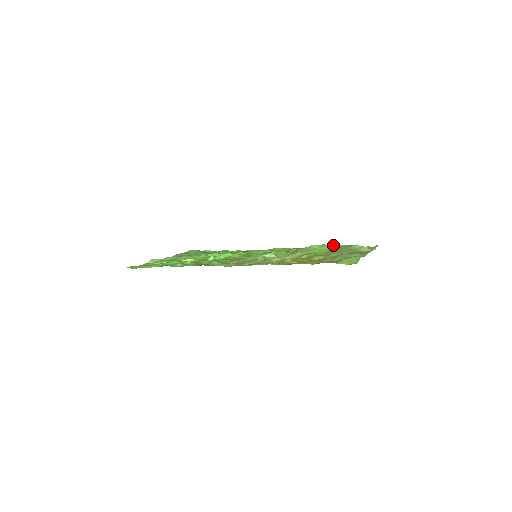
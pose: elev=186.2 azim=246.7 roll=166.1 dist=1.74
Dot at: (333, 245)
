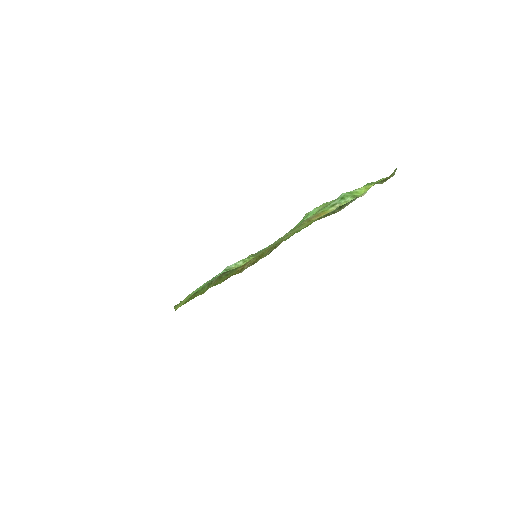
Dot at: (318, 207)
